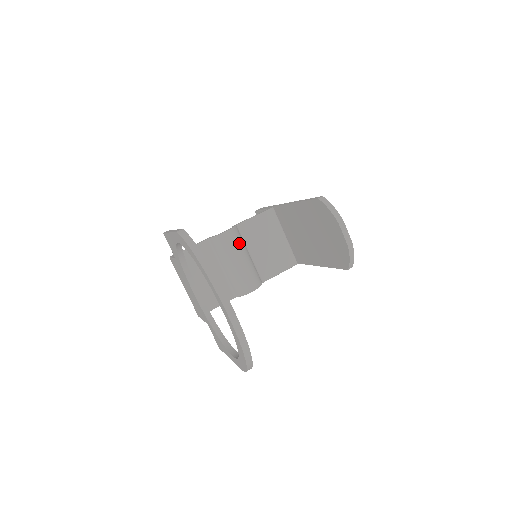
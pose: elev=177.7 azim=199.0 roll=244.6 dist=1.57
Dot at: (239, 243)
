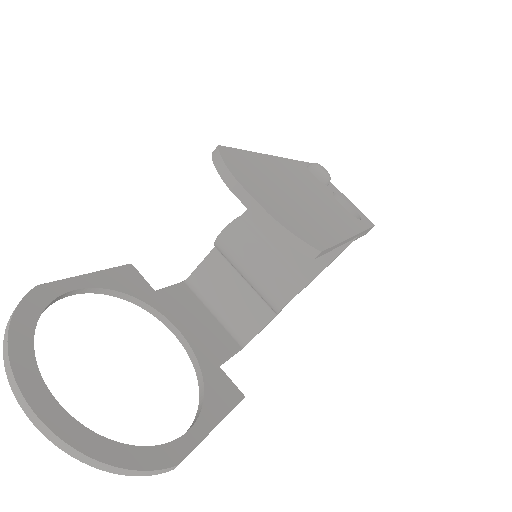
Dot at: (246, 240)
